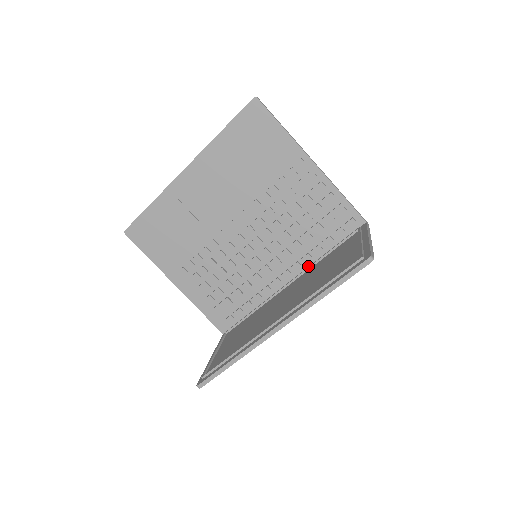
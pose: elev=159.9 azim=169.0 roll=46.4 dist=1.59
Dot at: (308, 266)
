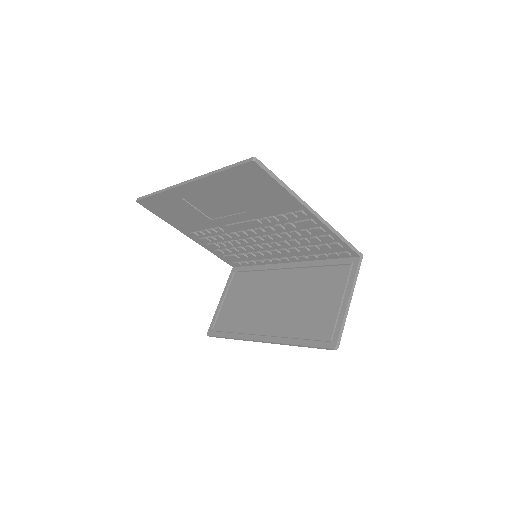
Dot at: (304, 261)
